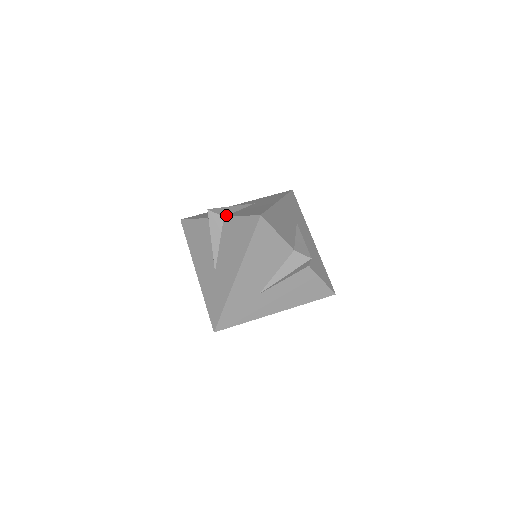
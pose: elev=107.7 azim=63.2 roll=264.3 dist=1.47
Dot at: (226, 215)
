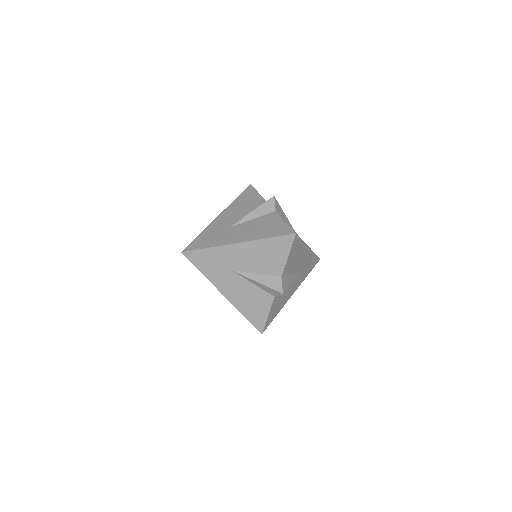
Dot at: (278, 212)
